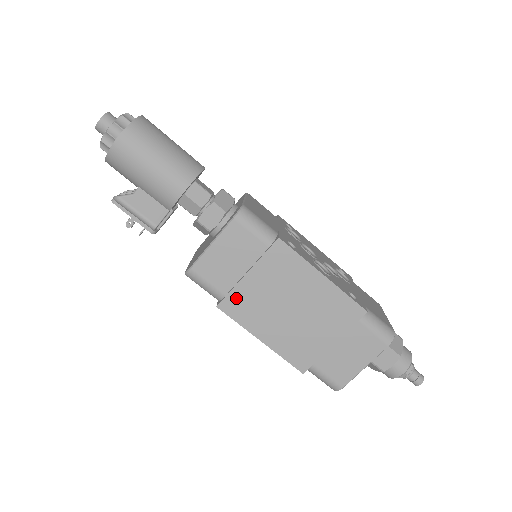
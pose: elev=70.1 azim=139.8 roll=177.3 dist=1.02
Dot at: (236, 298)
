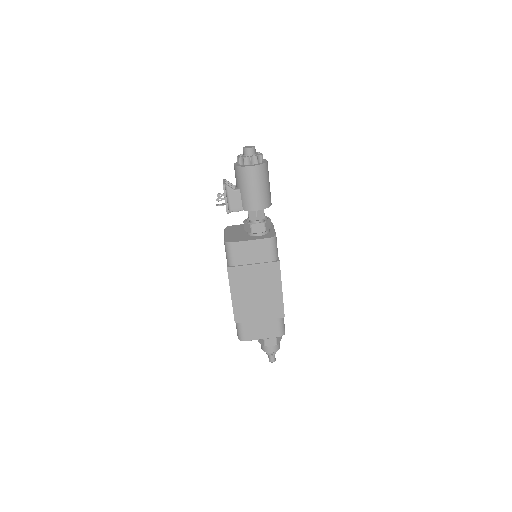
Dot at: (239, 271)
